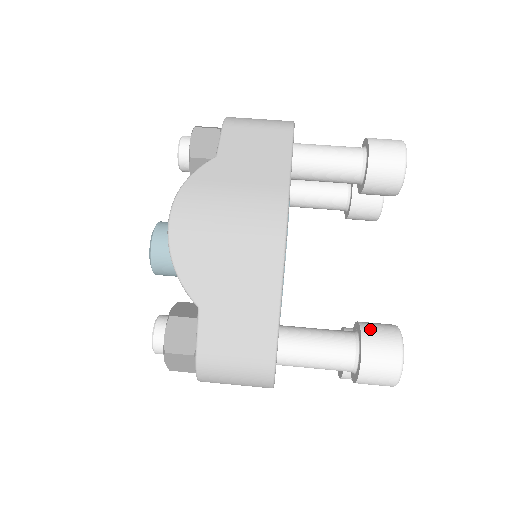
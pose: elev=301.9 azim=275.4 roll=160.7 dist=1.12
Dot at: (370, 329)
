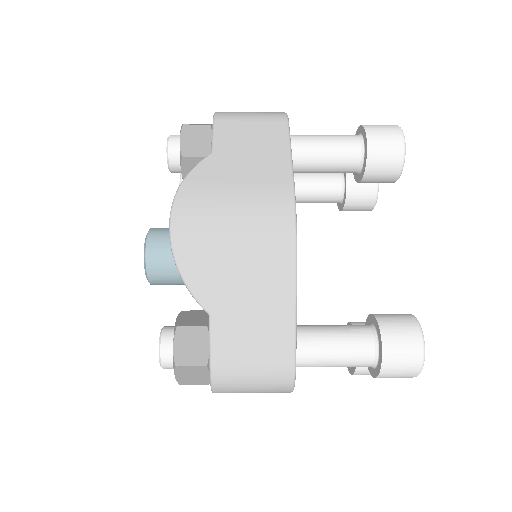
Dot at: (387, 320)
